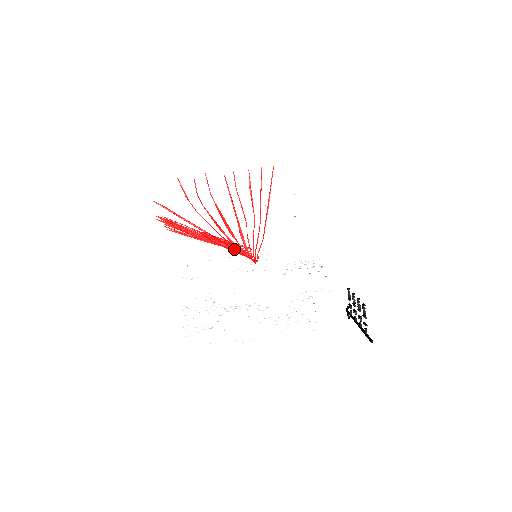
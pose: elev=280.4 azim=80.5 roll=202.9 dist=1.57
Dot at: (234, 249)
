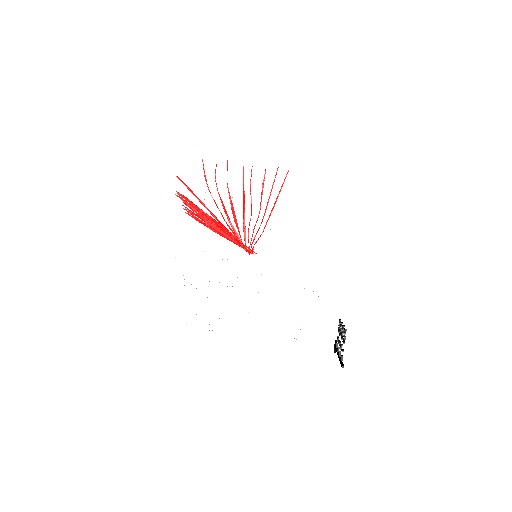
Dot at: (235, 238)
